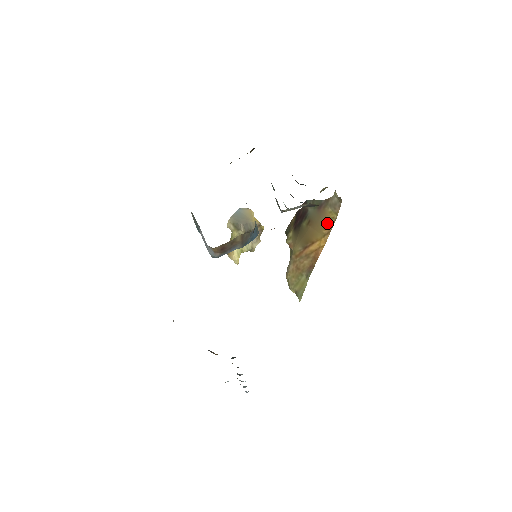
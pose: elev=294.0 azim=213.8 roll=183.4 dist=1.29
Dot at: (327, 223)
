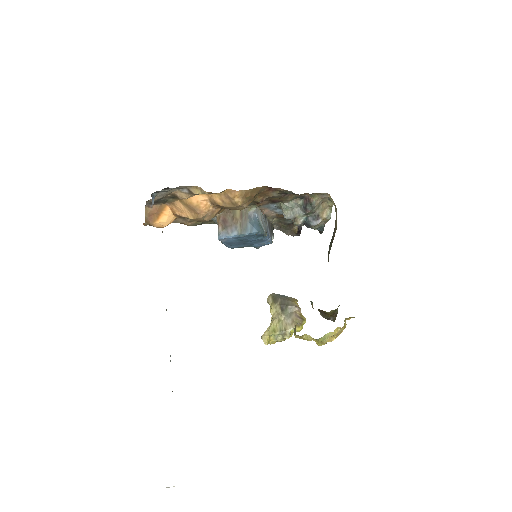
Dot at: occluded
